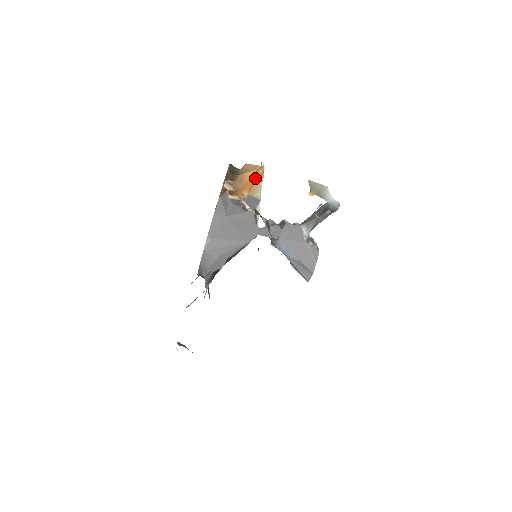
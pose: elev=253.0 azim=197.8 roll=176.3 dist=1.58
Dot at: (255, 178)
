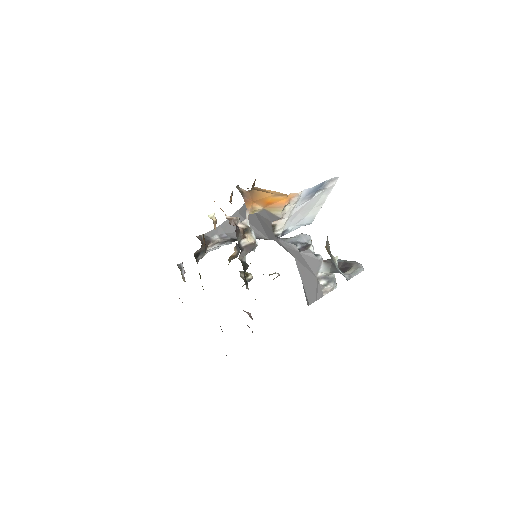
Dot at: (275, 199)
